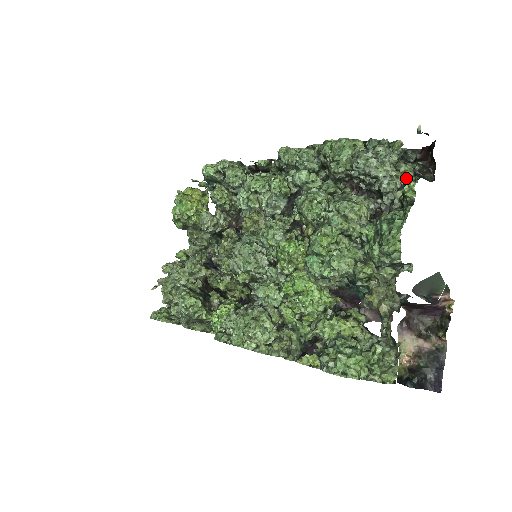
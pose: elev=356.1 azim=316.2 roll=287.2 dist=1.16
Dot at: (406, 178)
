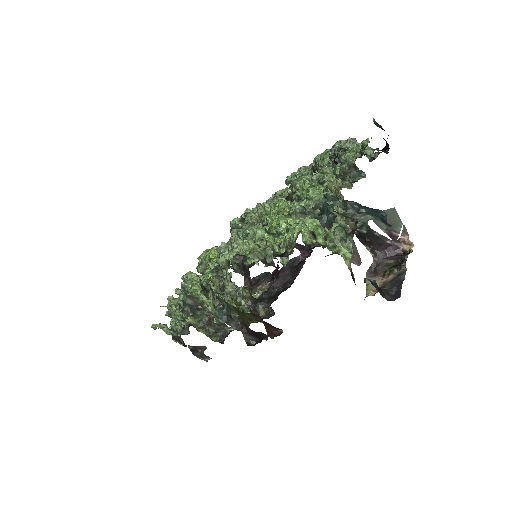
Dot at: (368, 154)
